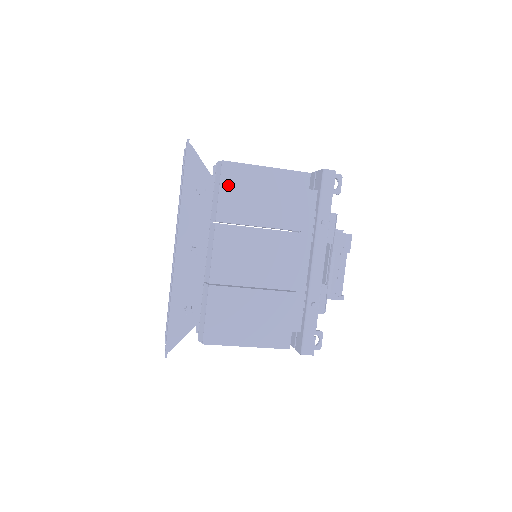
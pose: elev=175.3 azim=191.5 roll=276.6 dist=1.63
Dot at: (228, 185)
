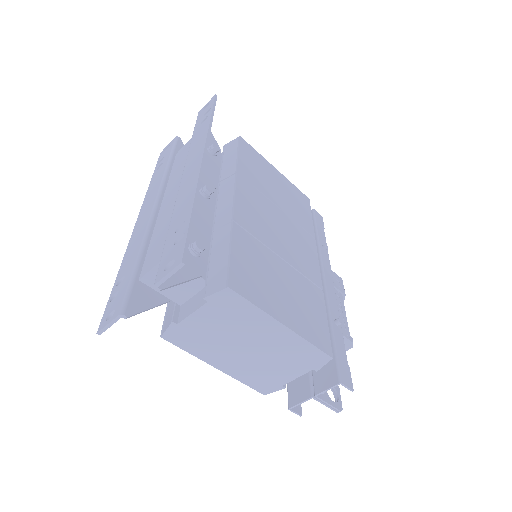
Dot at: (246, 155)
